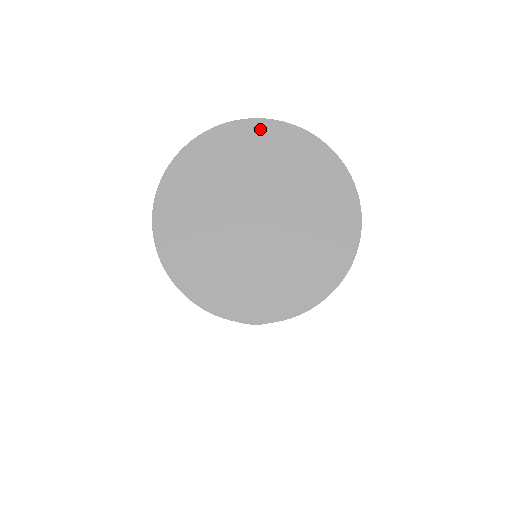
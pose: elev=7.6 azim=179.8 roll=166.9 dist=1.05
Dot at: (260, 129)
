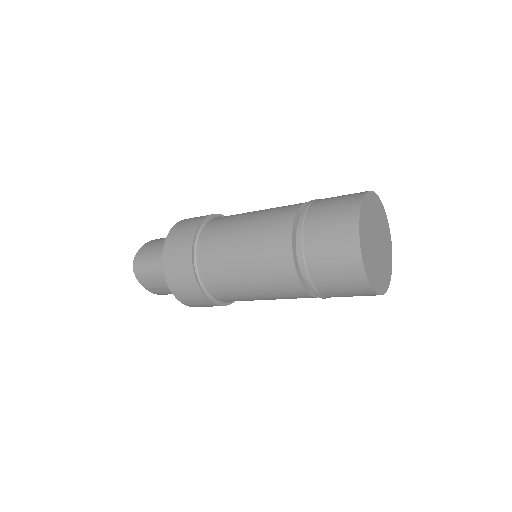
Dot at: (378, 201)
